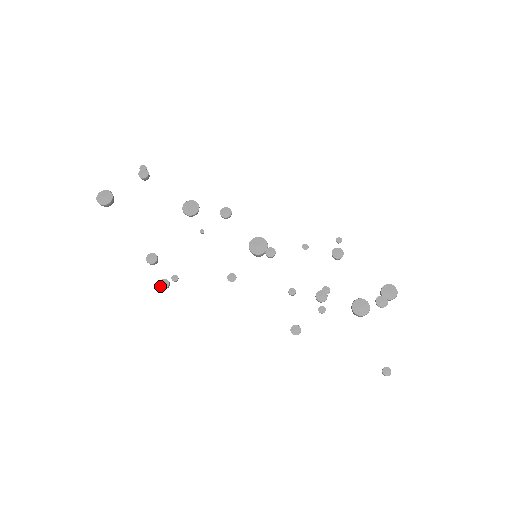
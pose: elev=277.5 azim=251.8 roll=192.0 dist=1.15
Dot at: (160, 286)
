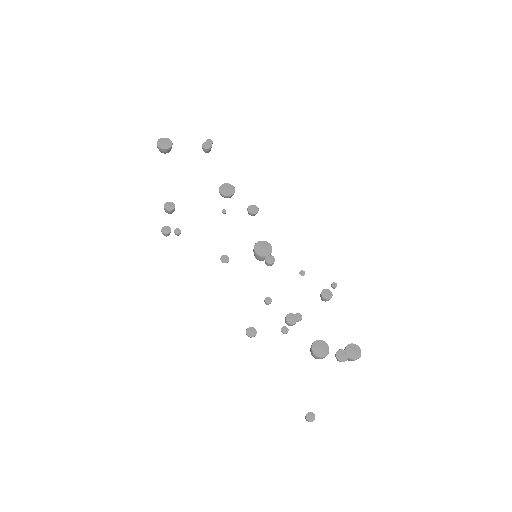
Dot at: (161, 230)
